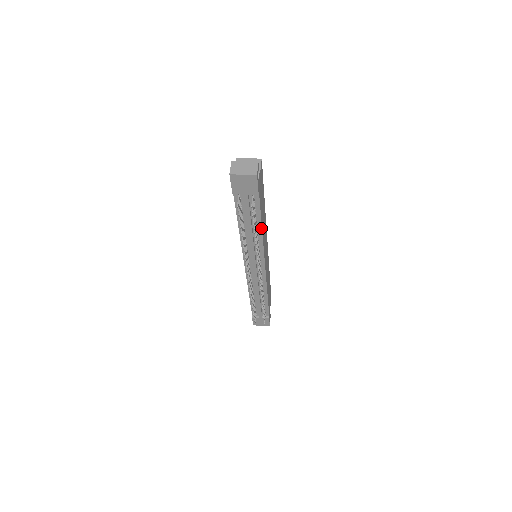
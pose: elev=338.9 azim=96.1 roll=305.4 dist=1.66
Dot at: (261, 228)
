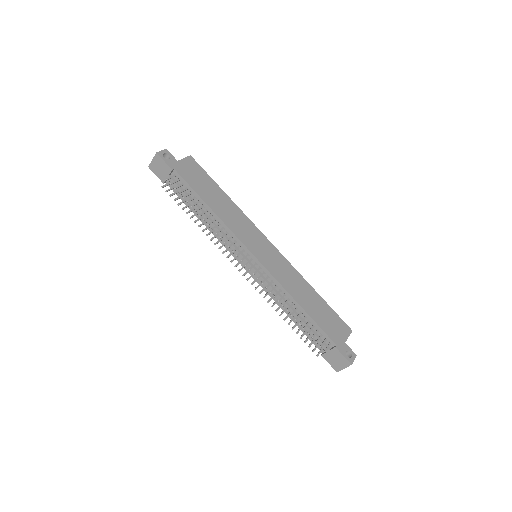
Dot at: (208, 206)
